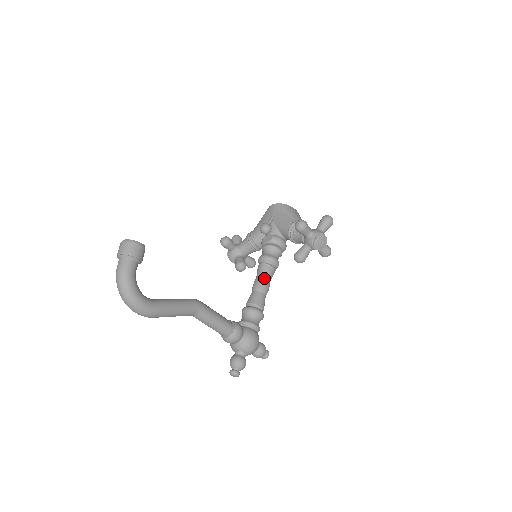
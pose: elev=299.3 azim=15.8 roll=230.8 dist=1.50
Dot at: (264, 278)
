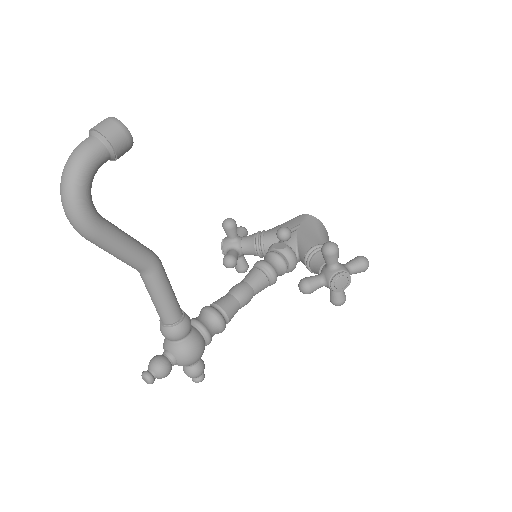
Dot at: (250, 286)
